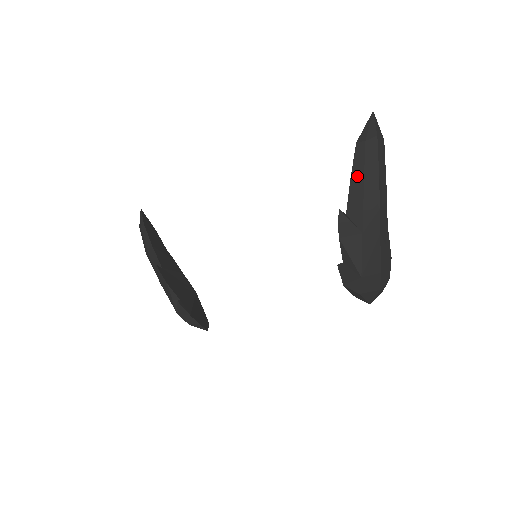
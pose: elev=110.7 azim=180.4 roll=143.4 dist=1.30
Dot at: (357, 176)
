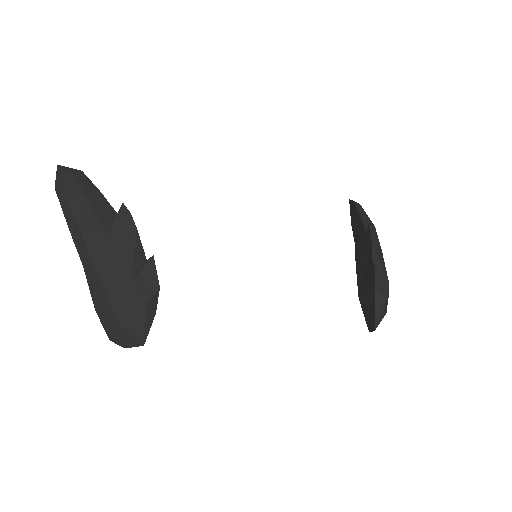
Dot at: (365, 217)
